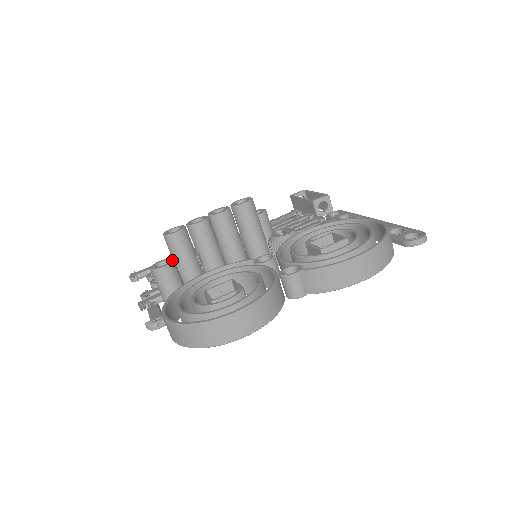
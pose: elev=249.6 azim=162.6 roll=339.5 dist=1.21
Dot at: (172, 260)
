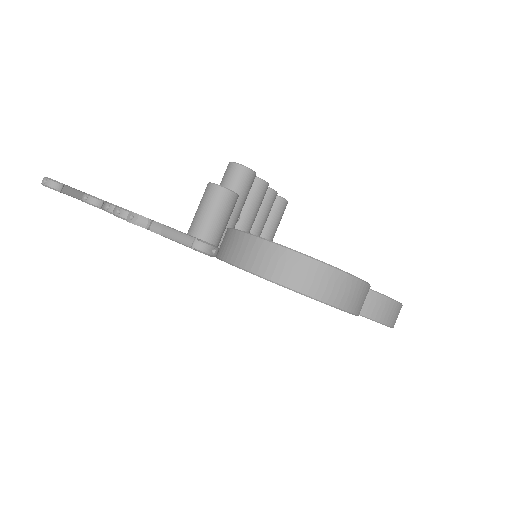
Dot at: occluded
